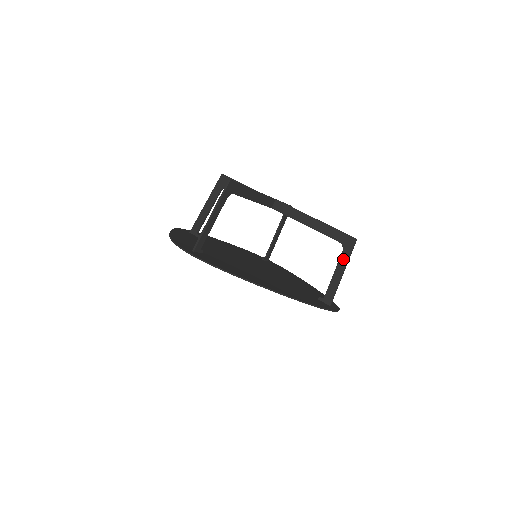
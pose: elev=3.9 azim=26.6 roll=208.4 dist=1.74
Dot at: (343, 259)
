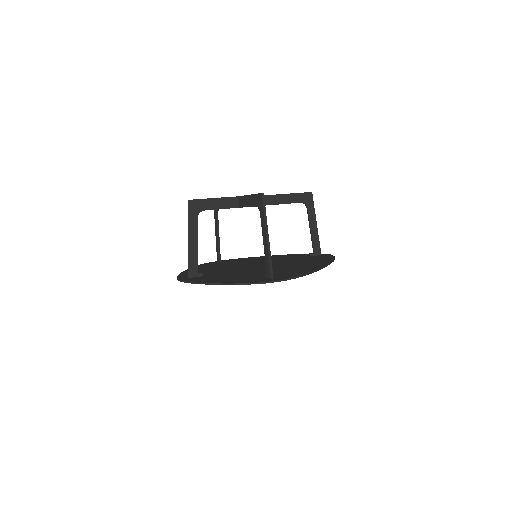
Dot at: (311, 214)
